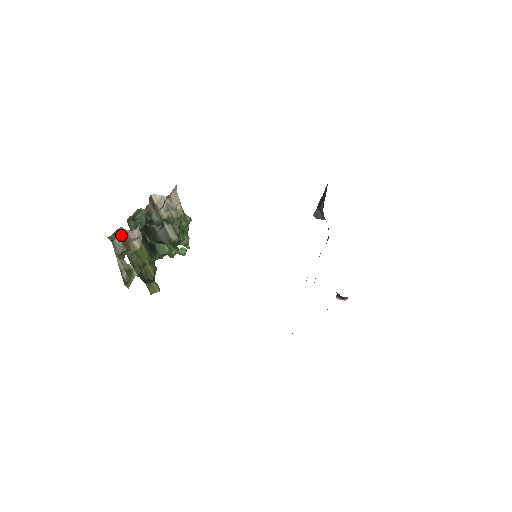
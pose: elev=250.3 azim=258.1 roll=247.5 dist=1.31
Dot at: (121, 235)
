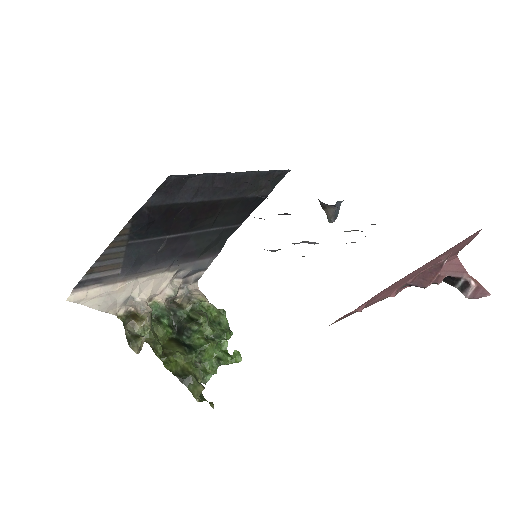
Dot at: (132, 315)
